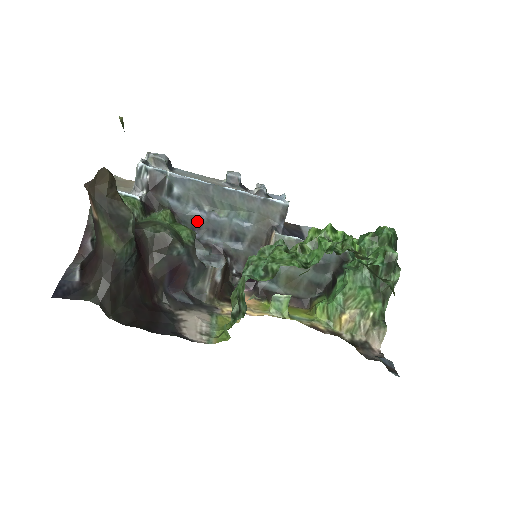
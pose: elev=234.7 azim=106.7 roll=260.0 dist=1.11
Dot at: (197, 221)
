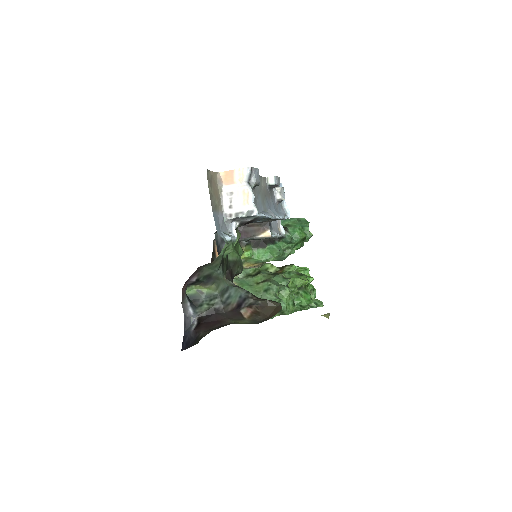
Dot at: occluded
